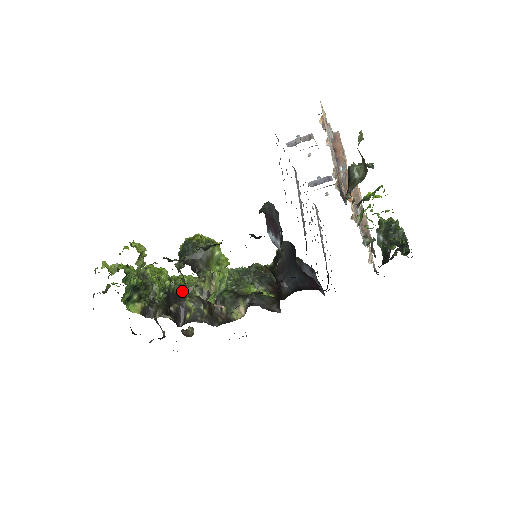
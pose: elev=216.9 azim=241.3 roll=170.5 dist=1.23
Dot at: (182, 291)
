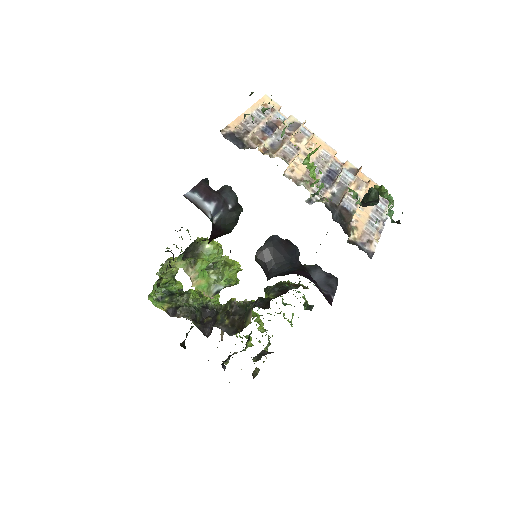
Dot at: occluded
